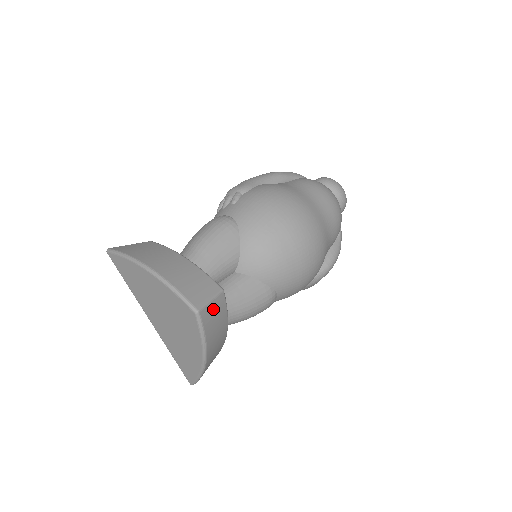
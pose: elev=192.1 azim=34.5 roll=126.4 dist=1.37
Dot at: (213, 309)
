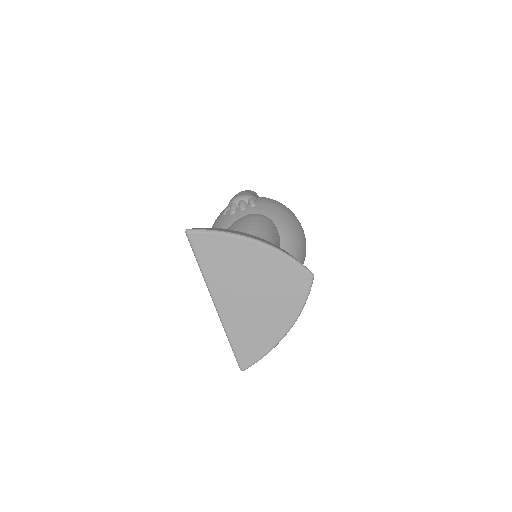
Dot at: occluded
